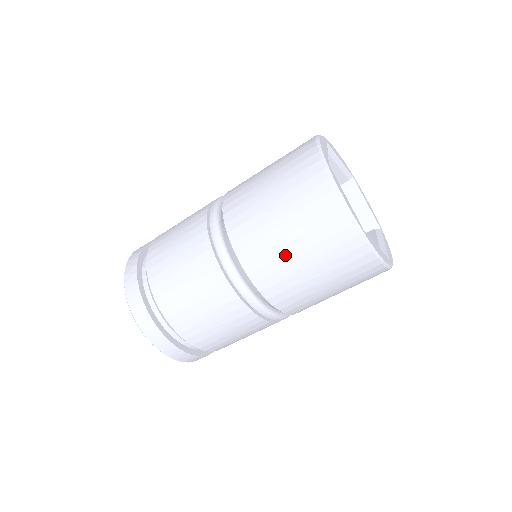
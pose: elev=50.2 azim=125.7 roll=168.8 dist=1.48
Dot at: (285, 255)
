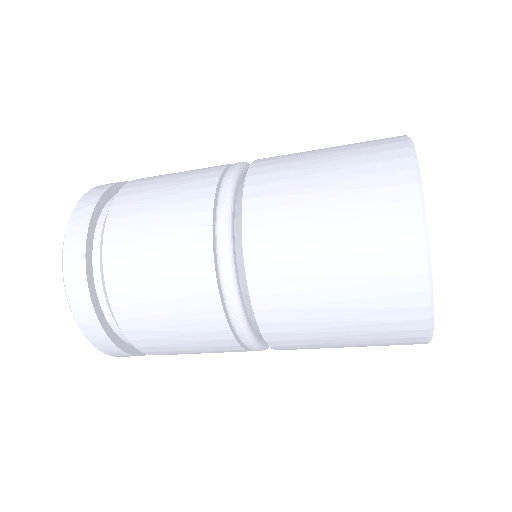
Dot at: occluded
